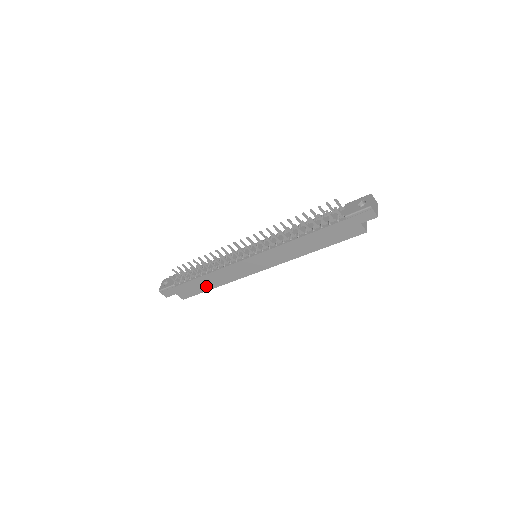
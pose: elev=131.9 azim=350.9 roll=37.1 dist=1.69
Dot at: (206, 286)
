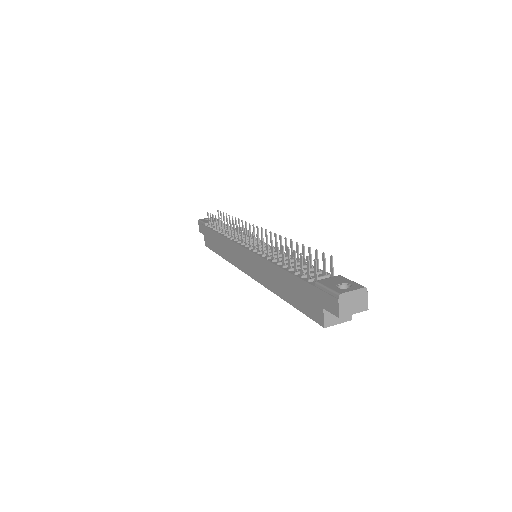
Dot at: (218, 248)
